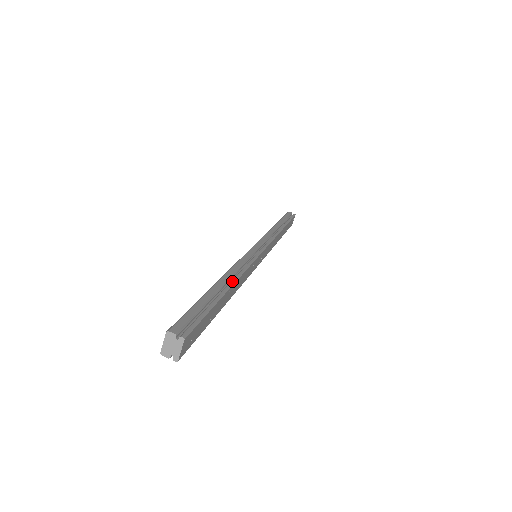
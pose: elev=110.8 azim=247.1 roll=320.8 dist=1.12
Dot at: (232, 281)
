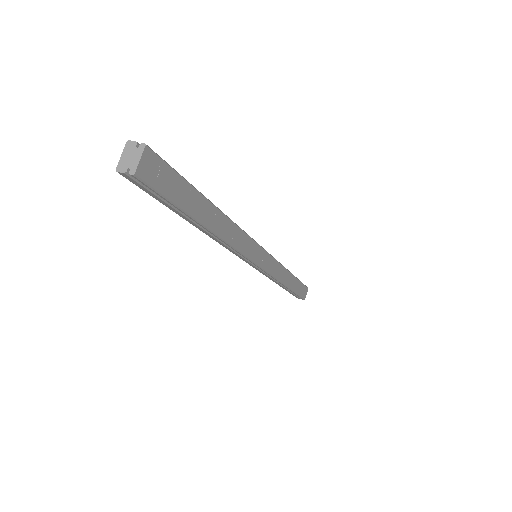
Dot at: (220, 210)
